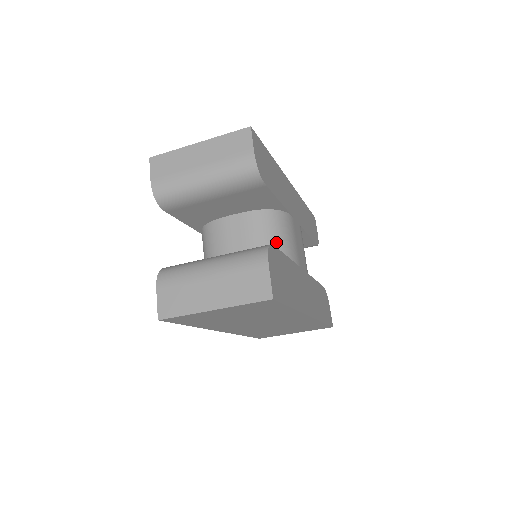
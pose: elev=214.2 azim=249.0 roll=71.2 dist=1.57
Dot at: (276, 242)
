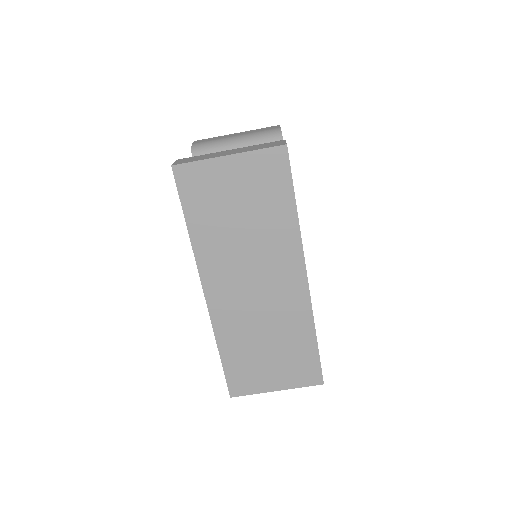
Dot at: occluded
